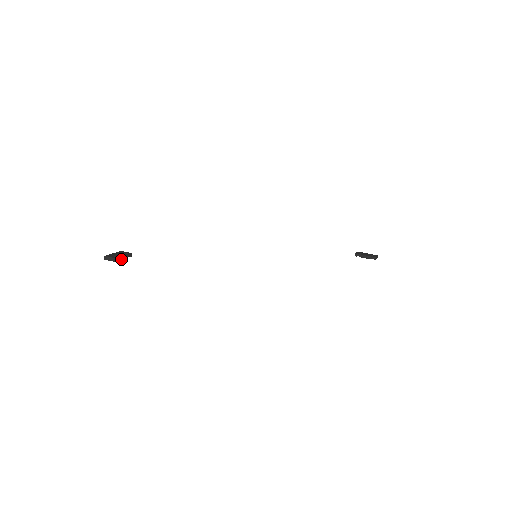
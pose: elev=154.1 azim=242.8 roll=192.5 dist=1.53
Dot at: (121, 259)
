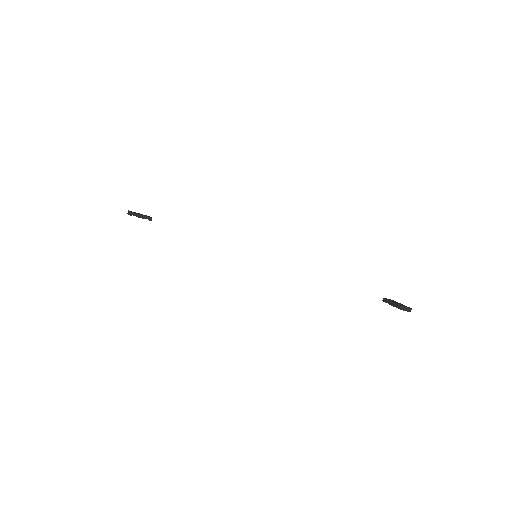
Dot at: (138, 216)
